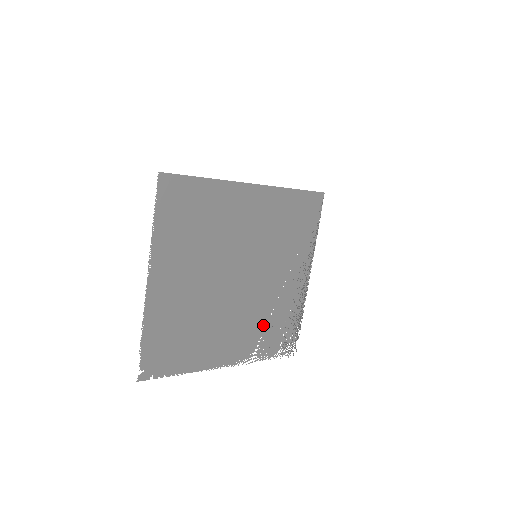
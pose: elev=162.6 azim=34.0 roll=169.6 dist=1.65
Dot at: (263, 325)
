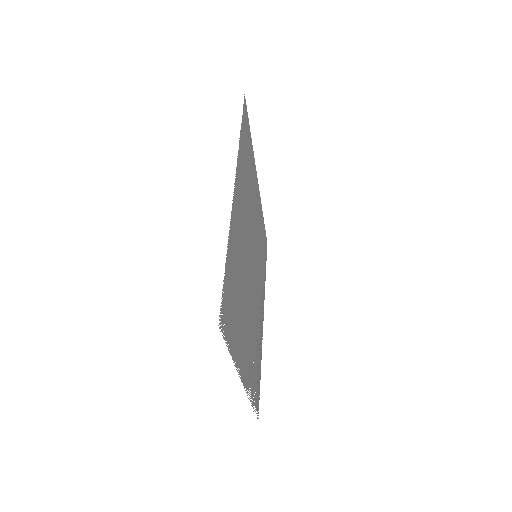
Dot at: (254, 350)
